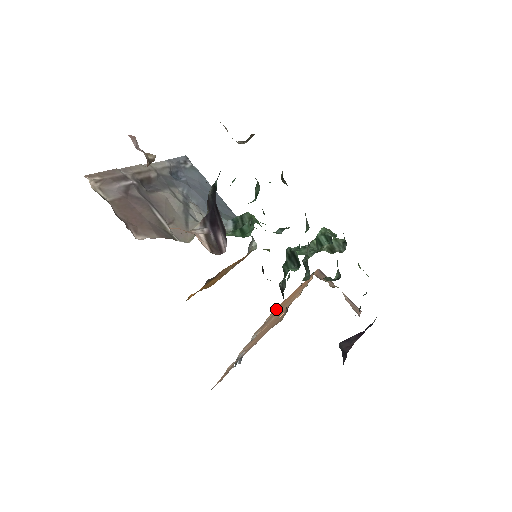
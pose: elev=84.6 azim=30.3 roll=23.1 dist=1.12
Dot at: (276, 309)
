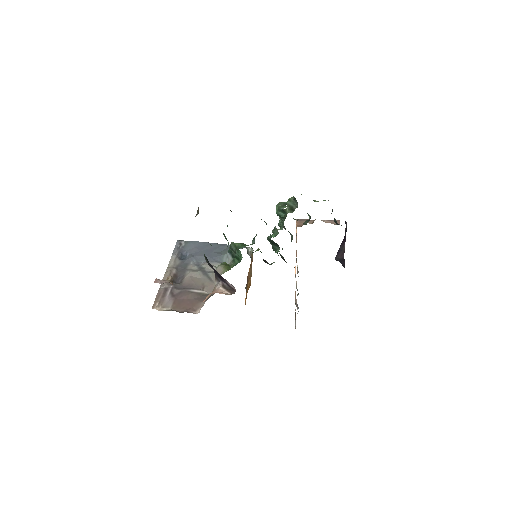
Dot at: (296, 258)
